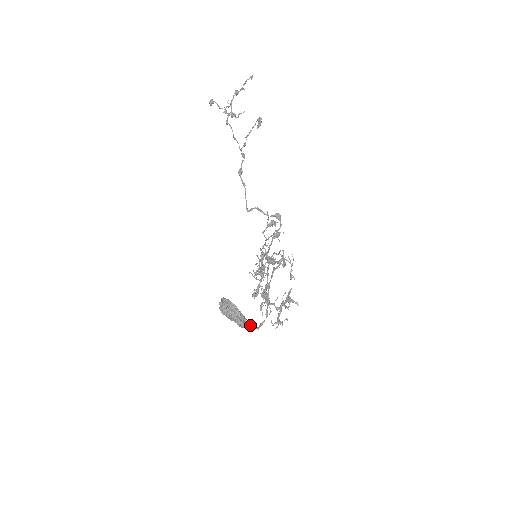
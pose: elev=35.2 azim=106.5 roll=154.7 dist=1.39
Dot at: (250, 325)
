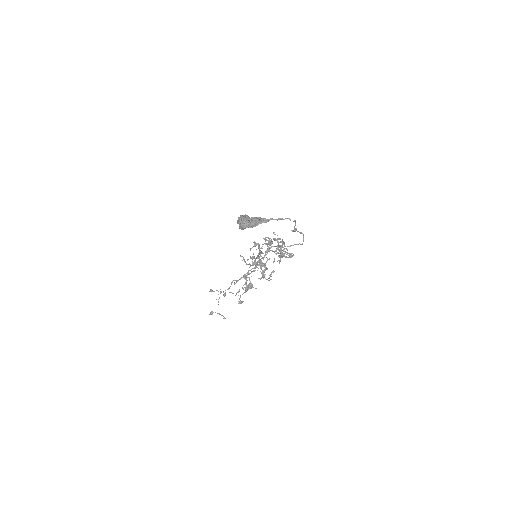
Dot at: (271, 219)
